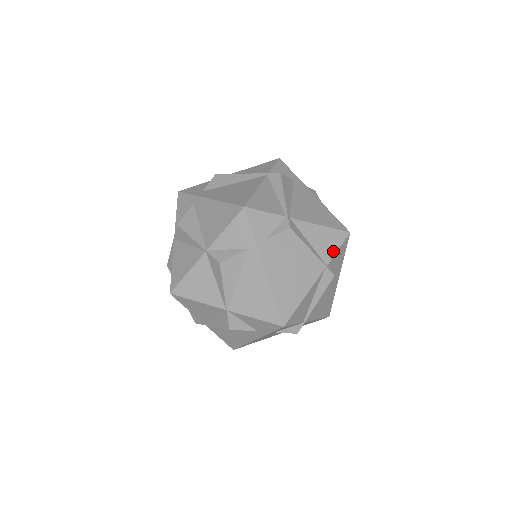
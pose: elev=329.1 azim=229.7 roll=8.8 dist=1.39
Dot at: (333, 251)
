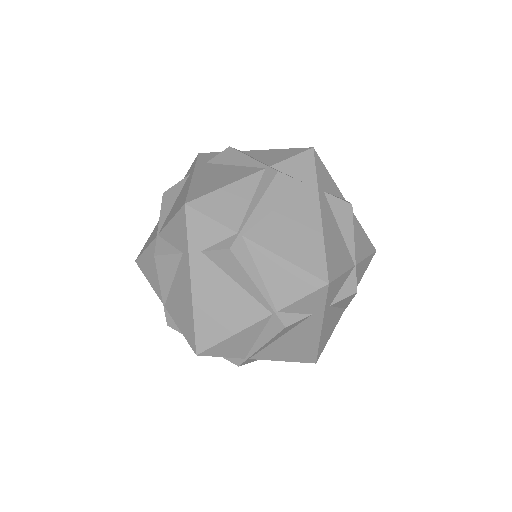
Dot at: occluded
